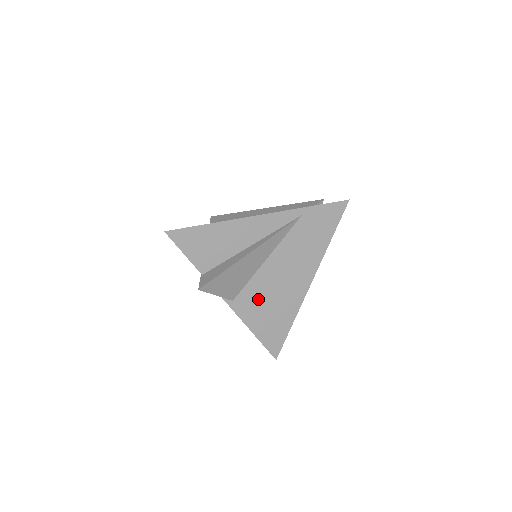
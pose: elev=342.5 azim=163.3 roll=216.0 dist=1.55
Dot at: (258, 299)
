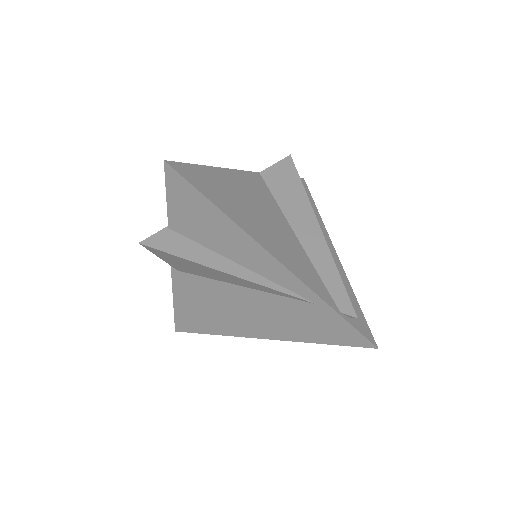
Dot at: (202, 294)
